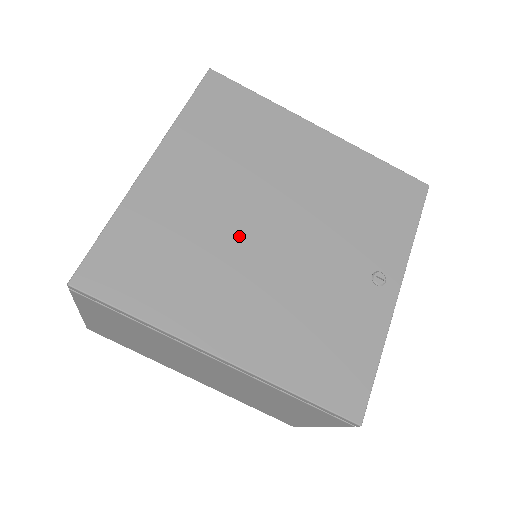
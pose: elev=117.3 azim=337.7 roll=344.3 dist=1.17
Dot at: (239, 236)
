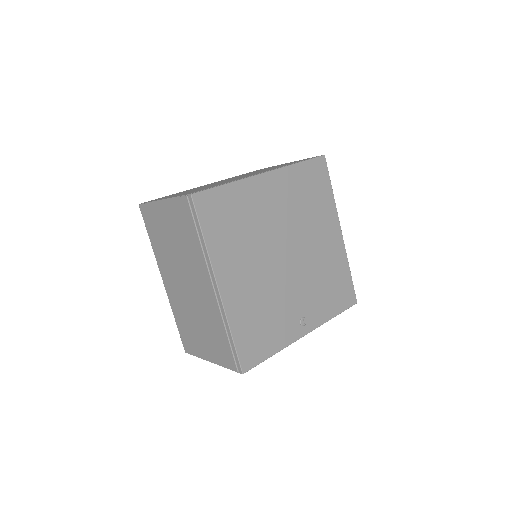
Dot at: (270, 245)
